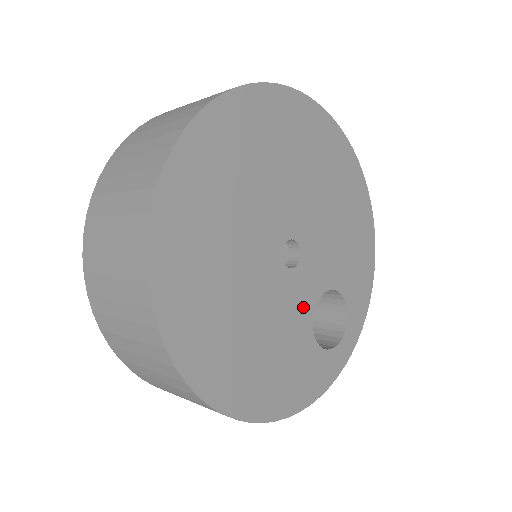
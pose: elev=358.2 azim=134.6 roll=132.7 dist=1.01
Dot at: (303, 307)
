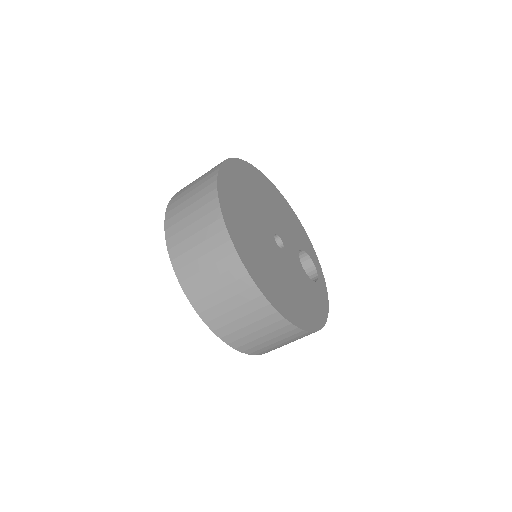
Dot at: (298, 265)
